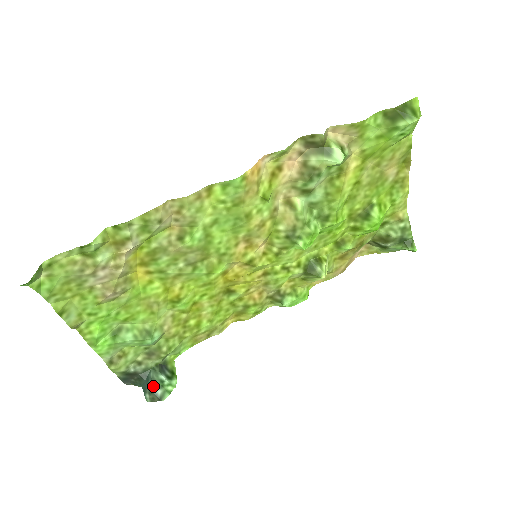
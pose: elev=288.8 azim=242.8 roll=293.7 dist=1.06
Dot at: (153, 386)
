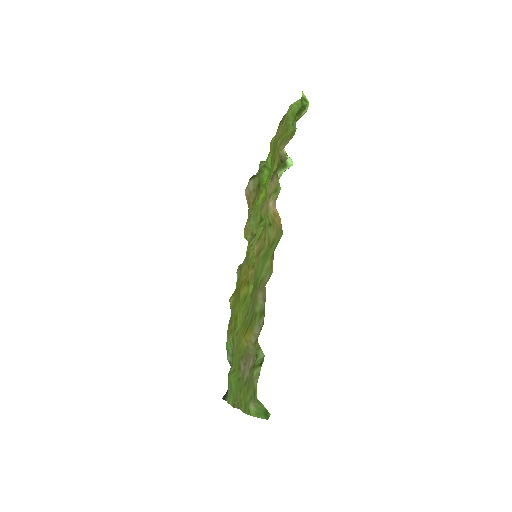
Dot at: occluded
